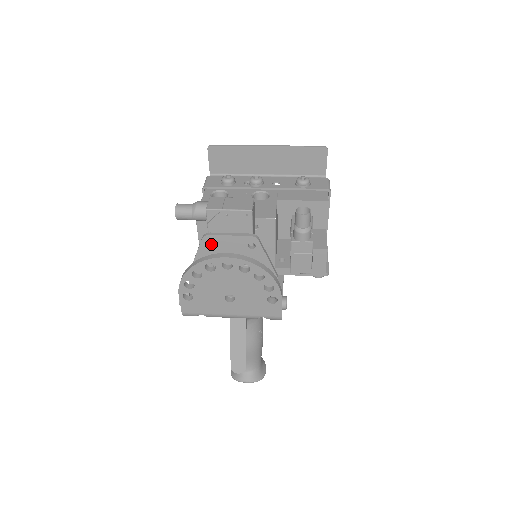
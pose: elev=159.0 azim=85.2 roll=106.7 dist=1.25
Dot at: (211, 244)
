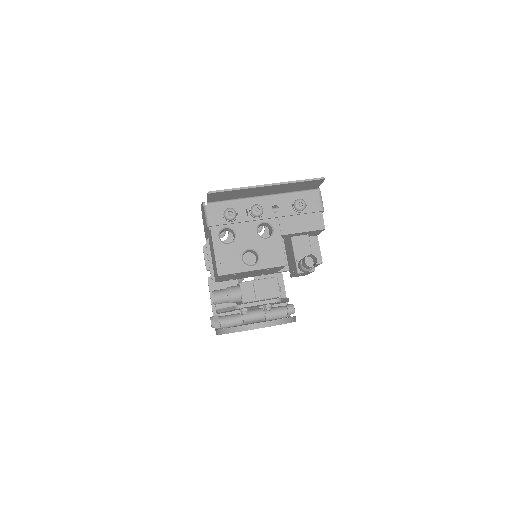
Dot at: occluded
